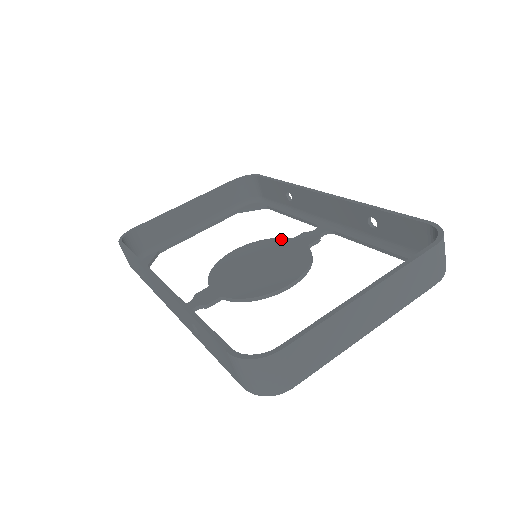
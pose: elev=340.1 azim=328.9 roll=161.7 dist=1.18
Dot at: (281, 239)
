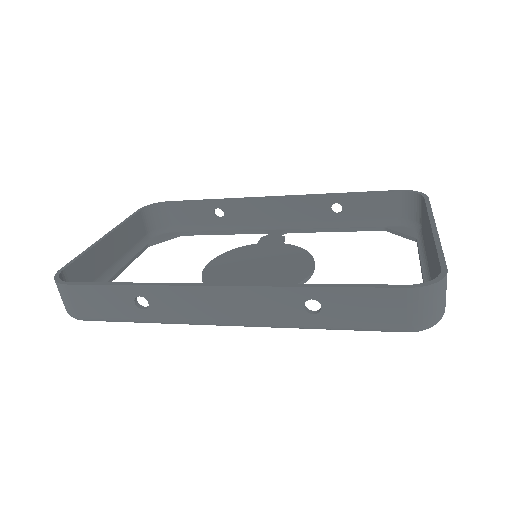
Dot at: (246, 246)
